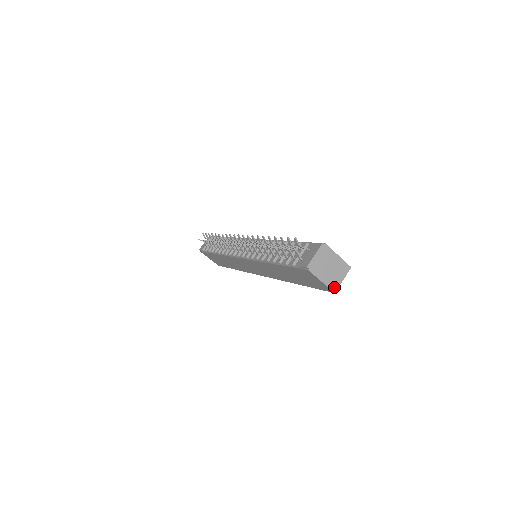
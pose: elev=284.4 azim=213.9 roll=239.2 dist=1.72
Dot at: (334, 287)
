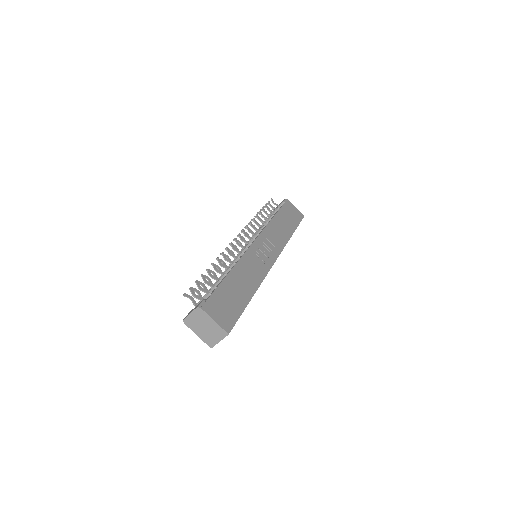
Dot at: (210, 344)
